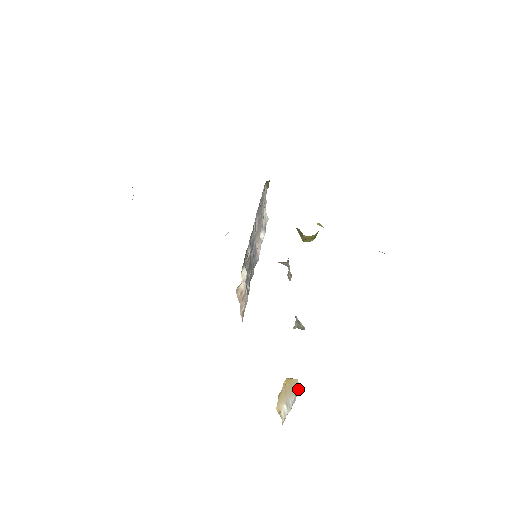
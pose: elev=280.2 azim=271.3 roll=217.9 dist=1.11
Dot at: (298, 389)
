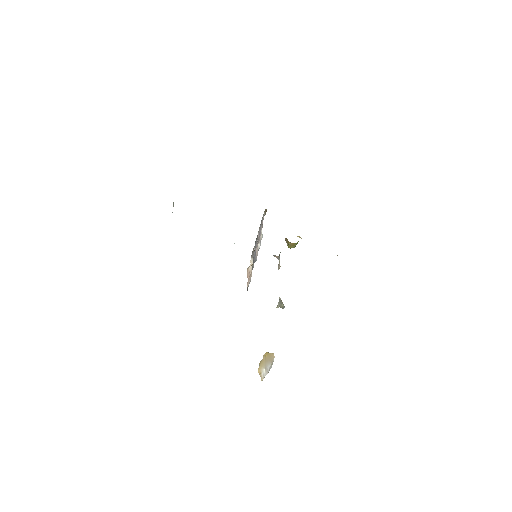
Dot at: occluded
